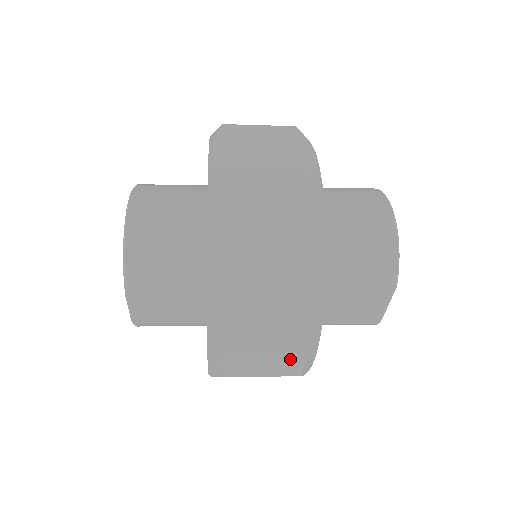
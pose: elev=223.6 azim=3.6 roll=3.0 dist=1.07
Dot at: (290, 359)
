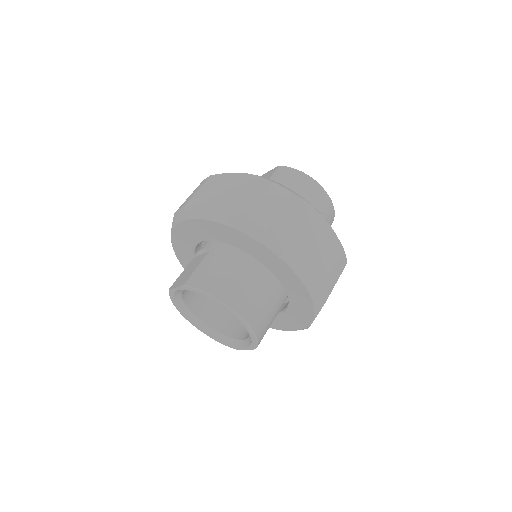
Dot at: occluded
